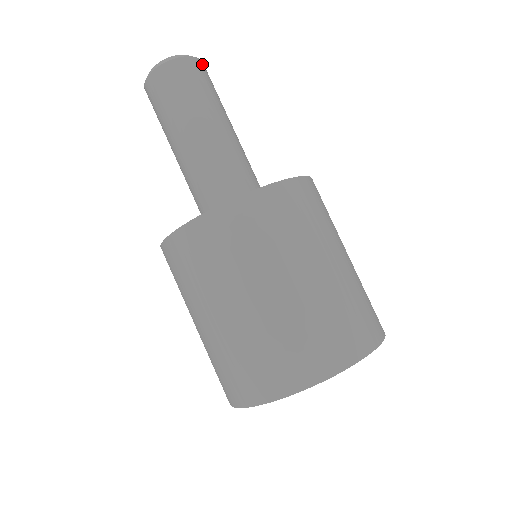
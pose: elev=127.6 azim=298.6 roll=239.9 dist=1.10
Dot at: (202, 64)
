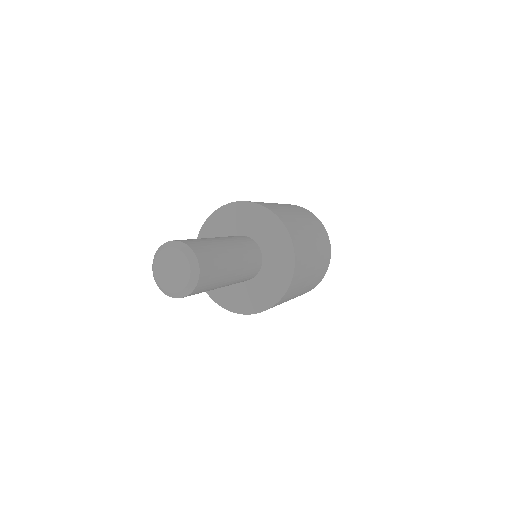
Dot at: (193, 247)
